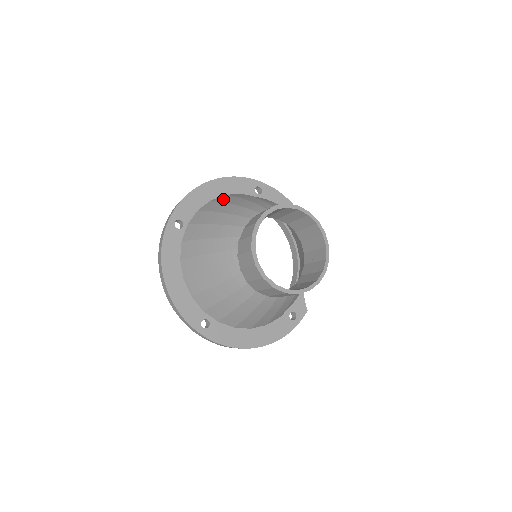
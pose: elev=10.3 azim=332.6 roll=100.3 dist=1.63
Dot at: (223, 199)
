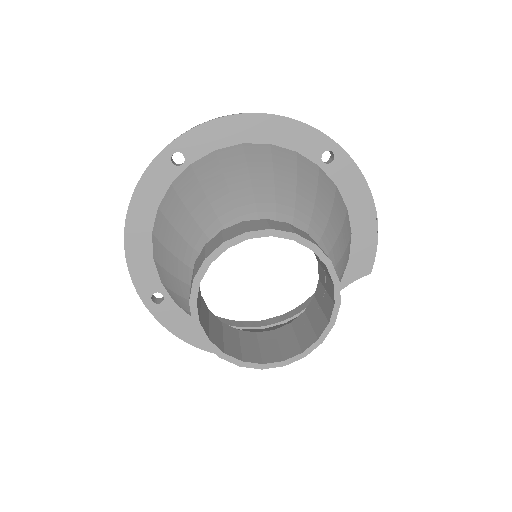
Dot at: (254, 153)
